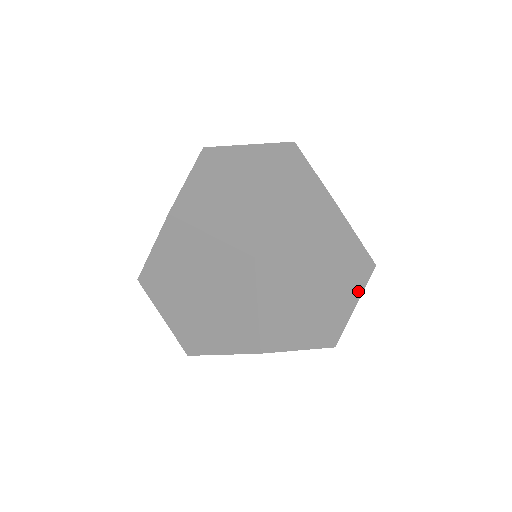
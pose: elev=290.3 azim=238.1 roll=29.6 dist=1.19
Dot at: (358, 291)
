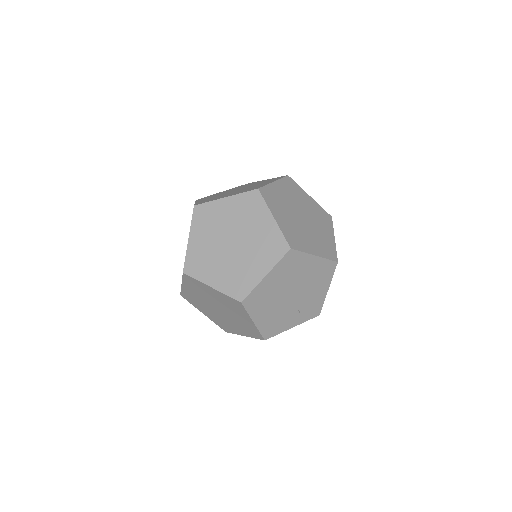
Dot at: (330, 229)
